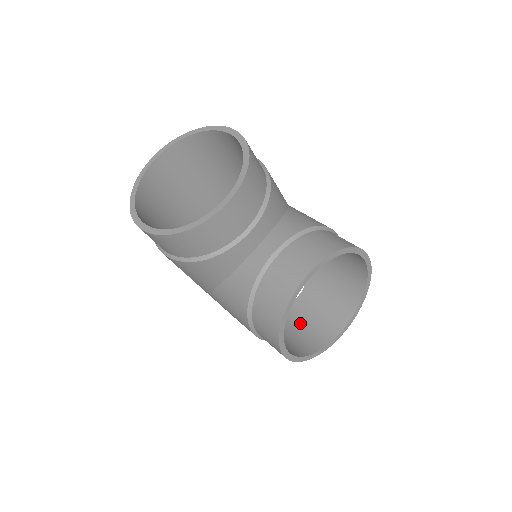
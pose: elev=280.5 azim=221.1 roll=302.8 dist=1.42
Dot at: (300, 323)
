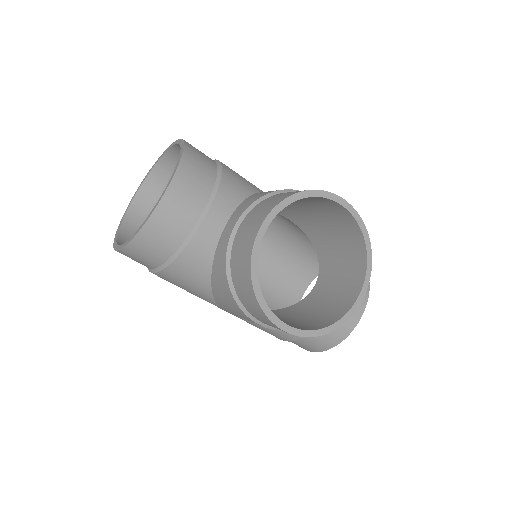
Dot at: (318, 306)
